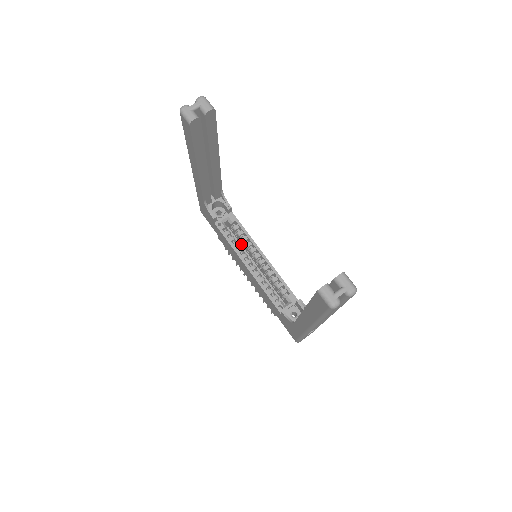
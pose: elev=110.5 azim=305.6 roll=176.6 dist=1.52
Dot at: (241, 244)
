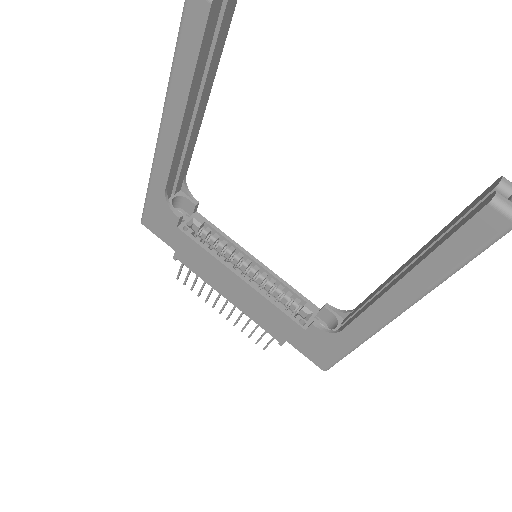
Dot at: occluded
